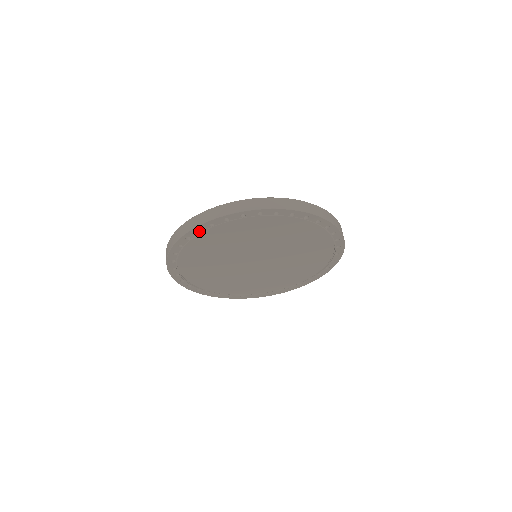
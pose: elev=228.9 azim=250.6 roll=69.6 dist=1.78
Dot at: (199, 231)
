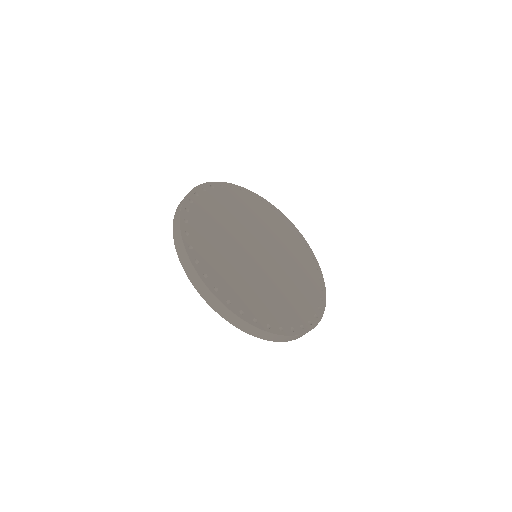
Dot at: occluded
